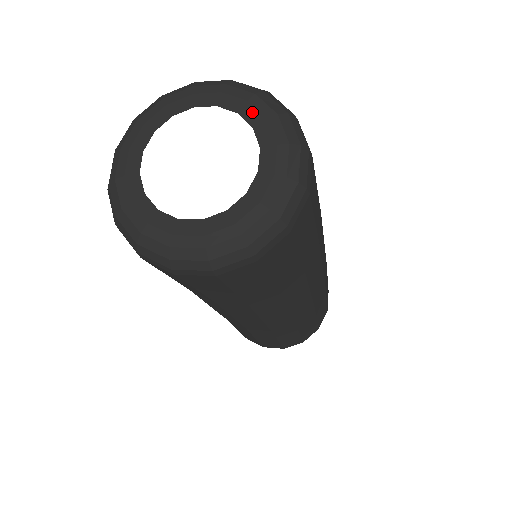
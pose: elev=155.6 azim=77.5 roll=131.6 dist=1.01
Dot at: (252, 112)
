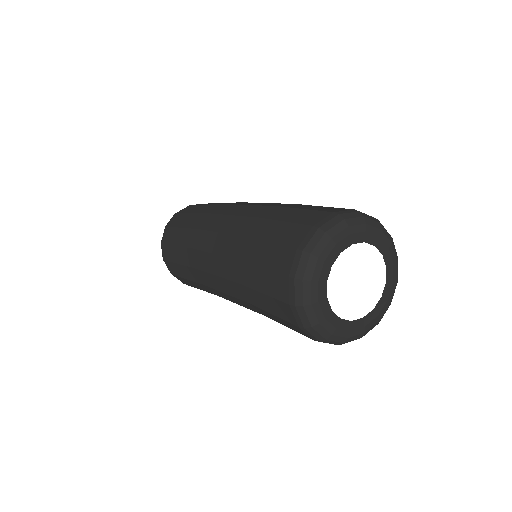
Dot at: (382, 244)
